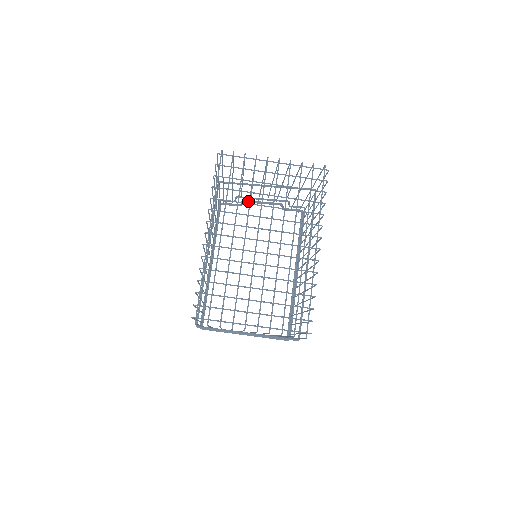
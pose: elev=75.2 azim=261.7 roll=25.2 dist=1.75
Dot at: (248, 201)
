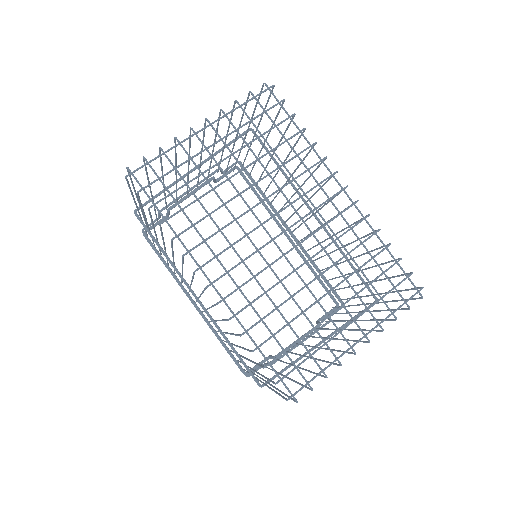
Dot at: (174, 205)
